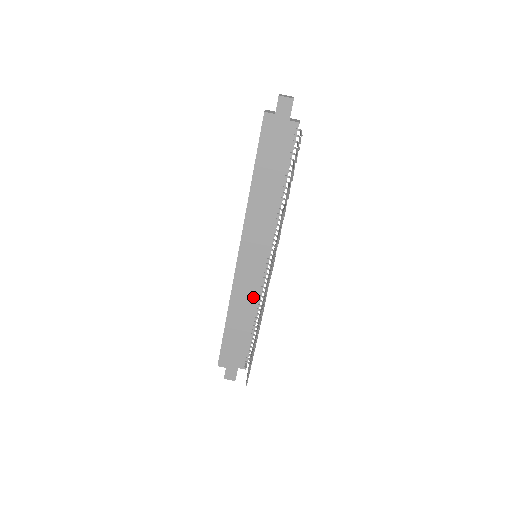
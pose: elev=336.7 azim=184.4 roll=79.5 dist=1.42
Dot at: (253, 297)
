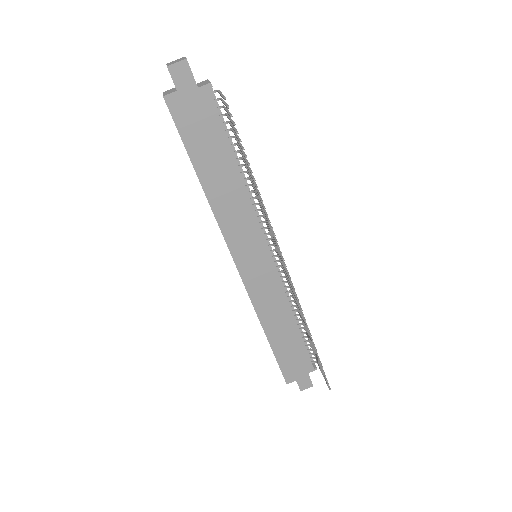
Dot at: (280, 299)
